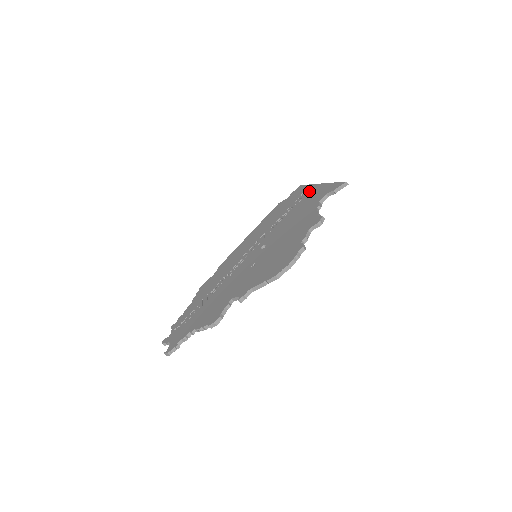
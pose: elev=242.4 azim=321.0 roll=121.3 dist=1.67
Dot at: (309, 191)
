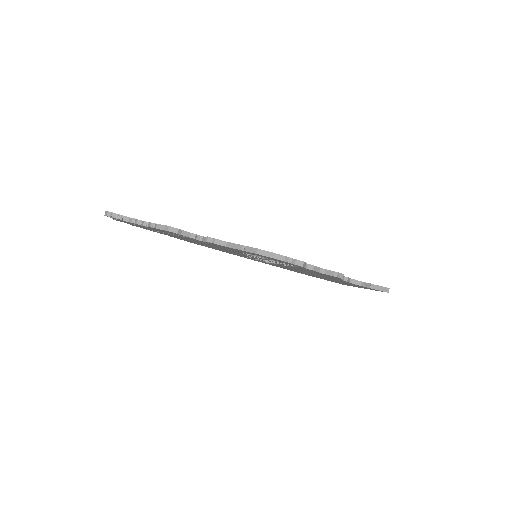
Dot at: occluded
